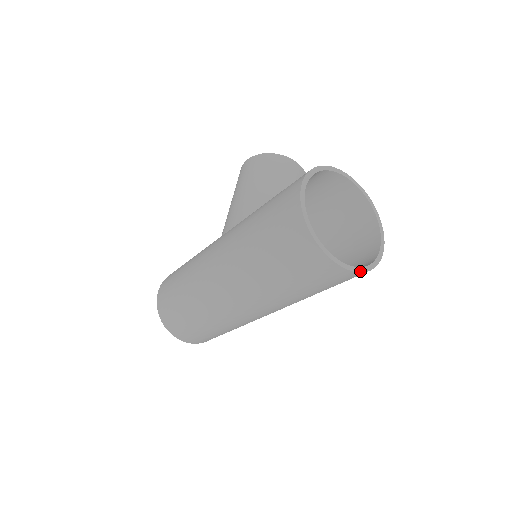
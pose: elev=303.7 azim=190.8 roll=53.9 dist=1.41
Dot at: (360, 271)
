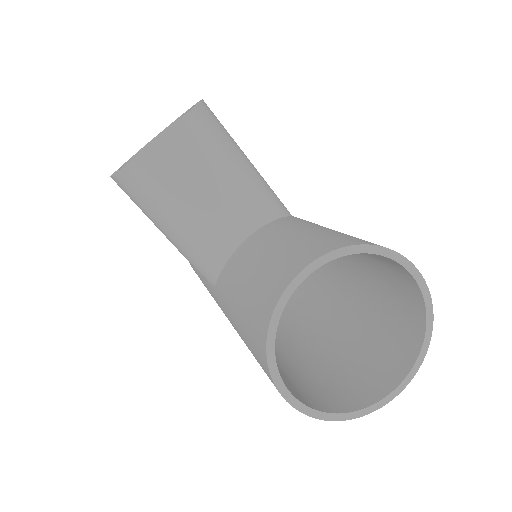
Dot at: (422, 359)
